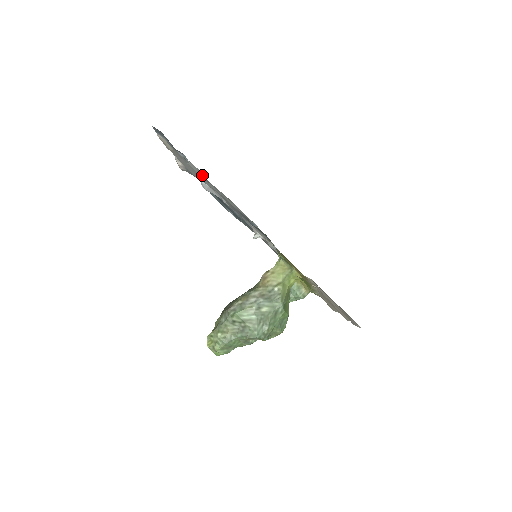
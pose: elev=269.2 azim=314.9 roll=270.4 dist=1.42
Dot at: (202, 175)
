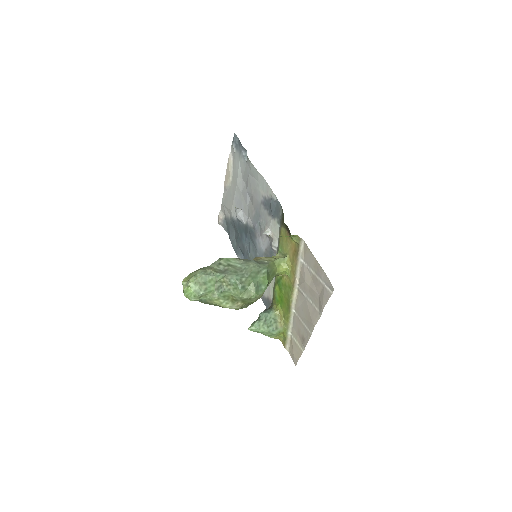
Dot at: (245, 189)
